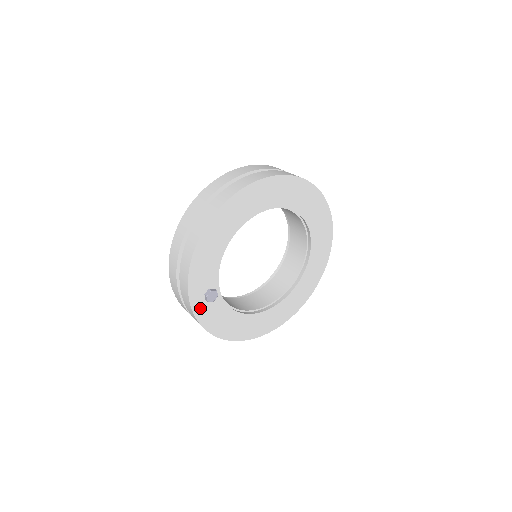
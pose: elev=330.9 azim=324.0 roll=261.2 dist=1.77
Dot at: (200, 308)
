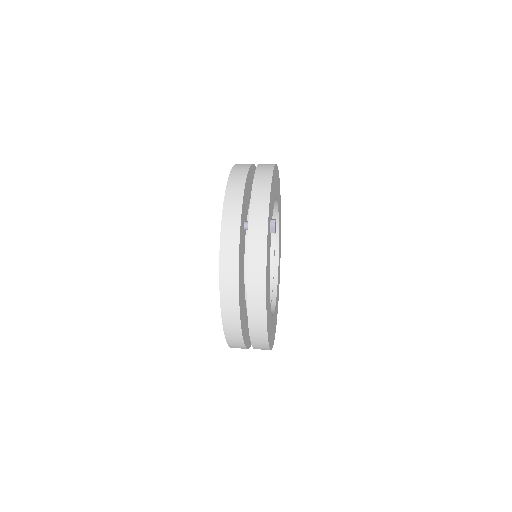
Dot at: (268, 230)
